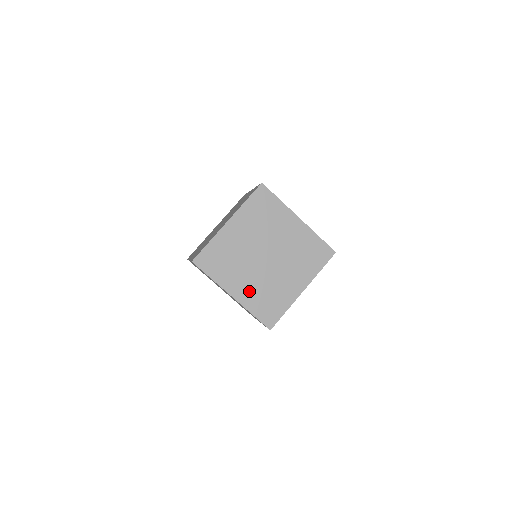
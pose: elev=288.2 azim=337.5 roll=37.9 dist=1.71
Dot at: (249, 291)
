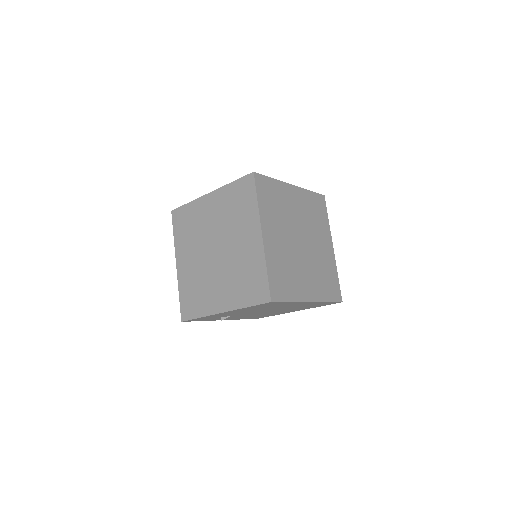
Dot at: (188, 271)
